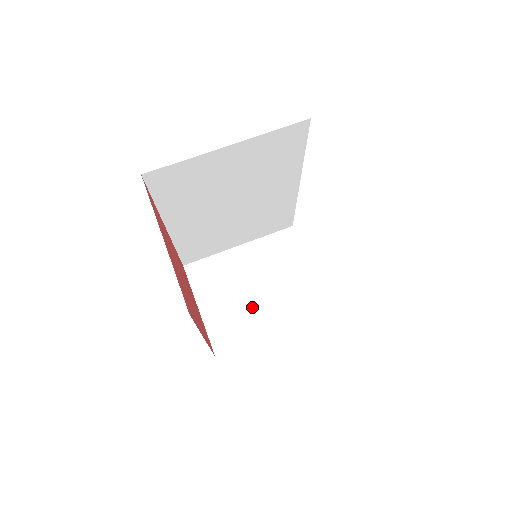
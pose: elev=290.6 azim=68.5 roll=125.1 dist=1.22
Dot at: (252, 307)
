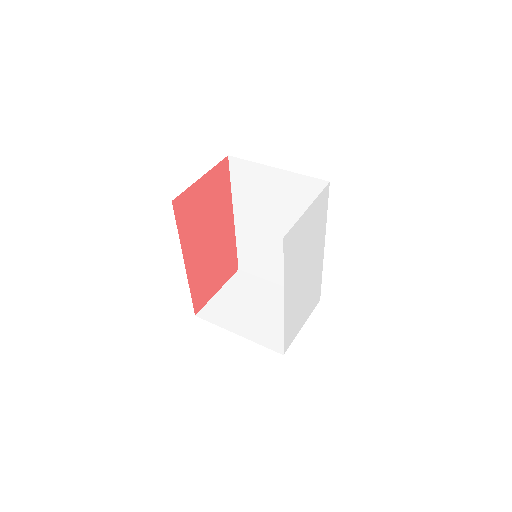
Dot at: (244, 313)
